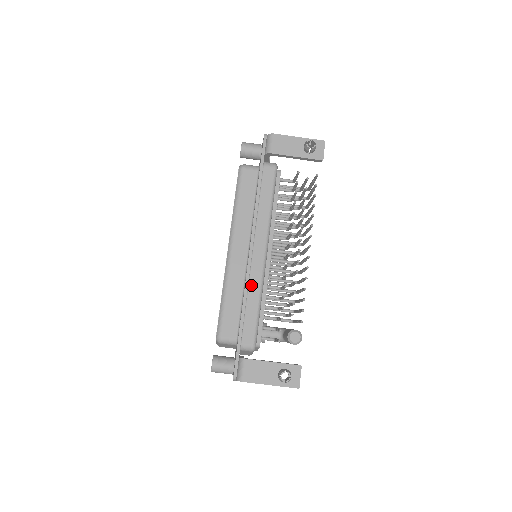
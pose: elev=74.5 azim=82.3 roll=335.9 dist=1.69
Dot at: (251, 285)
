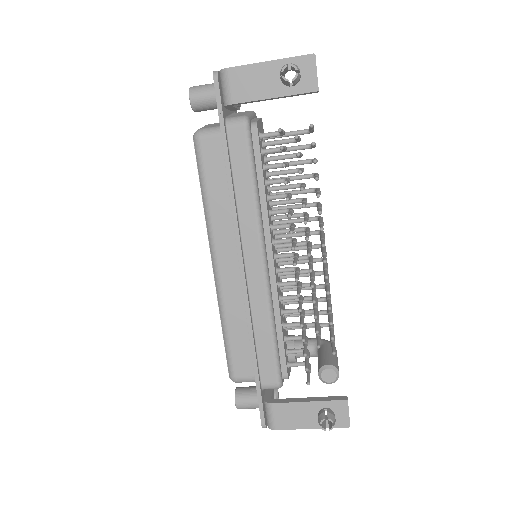
Dot at: (255, 309)
